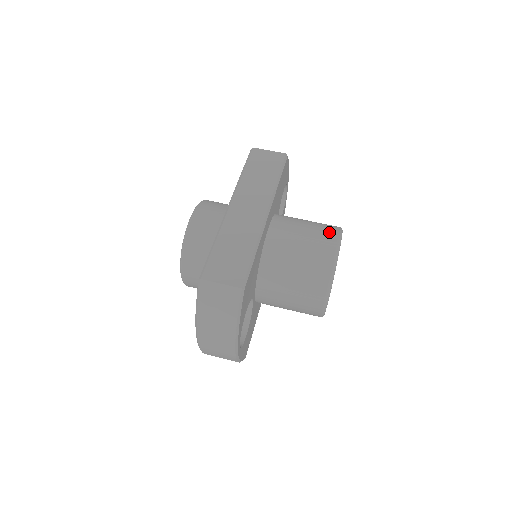
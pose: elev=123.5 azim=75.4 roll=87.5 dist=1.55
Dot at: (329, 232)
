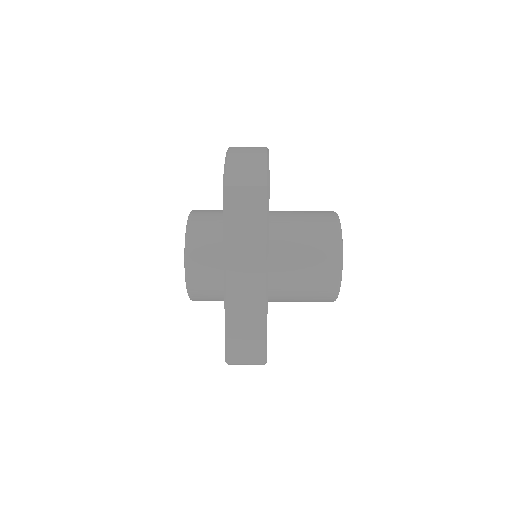
Dot at: (330, 257)
